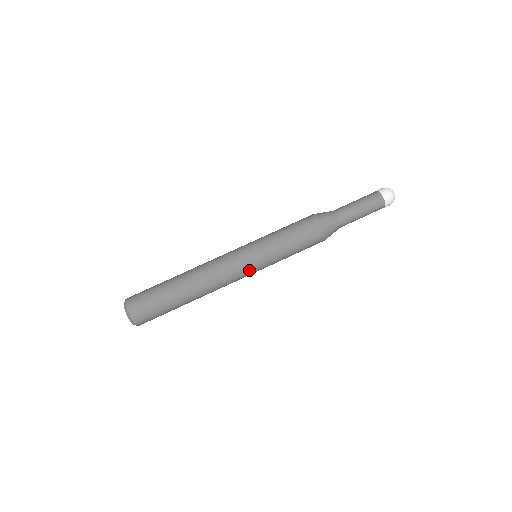
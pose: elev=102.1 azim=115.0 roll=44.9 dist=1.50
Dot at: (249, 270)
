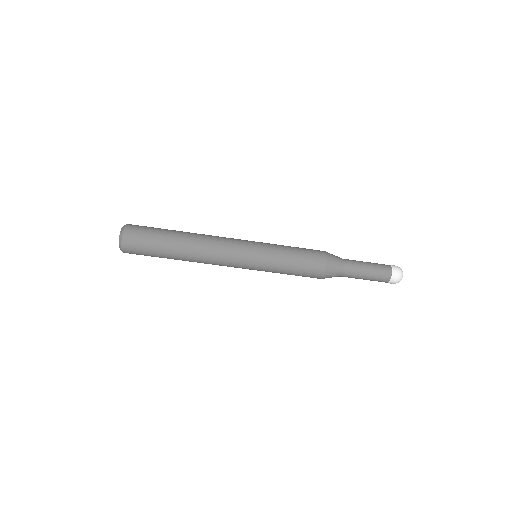
Dot at: (242, 267)
